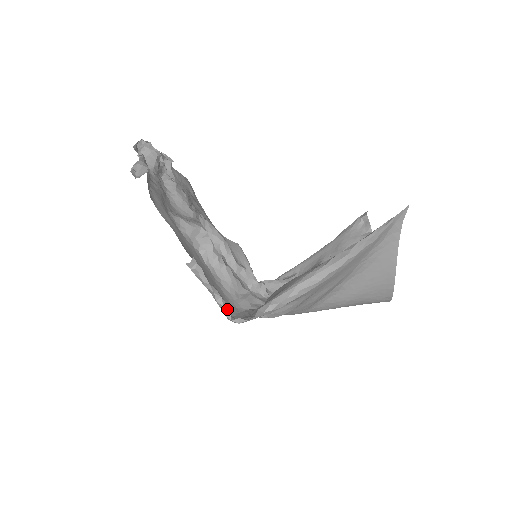
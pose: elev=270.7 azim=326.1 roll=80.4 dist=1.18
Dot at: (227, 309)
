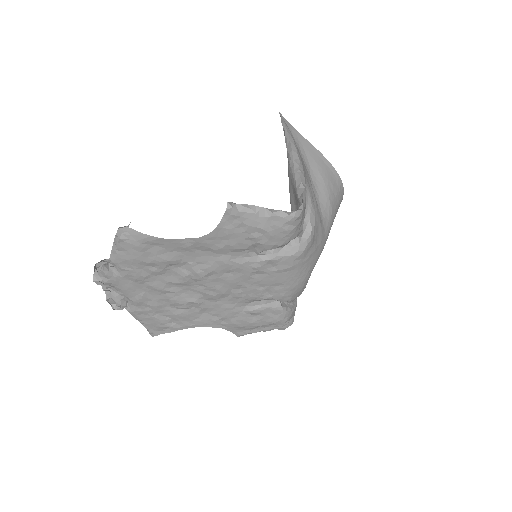
Dot at: (285, 211)
